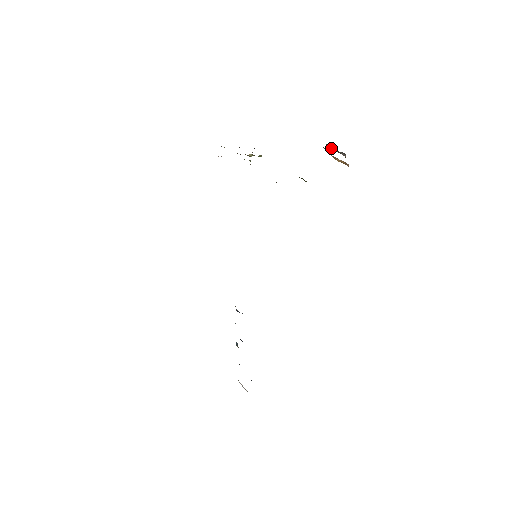
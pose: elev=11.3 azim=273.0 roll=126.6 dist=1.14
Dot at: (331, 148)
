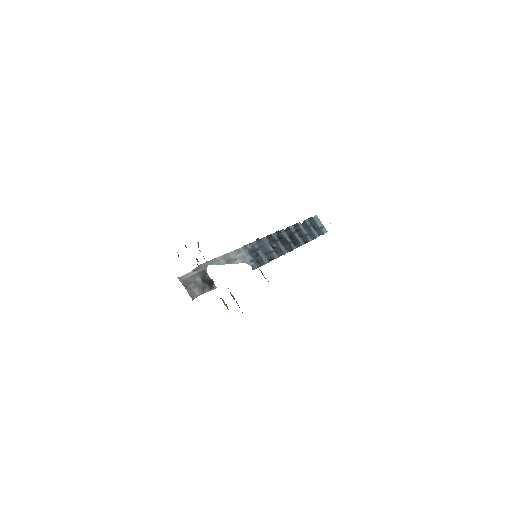
Dot at: occluded
